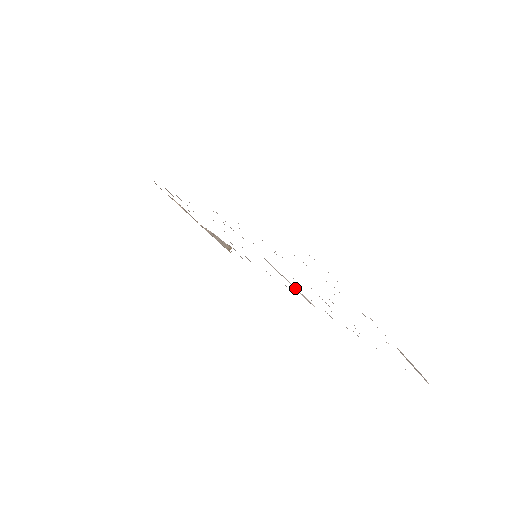
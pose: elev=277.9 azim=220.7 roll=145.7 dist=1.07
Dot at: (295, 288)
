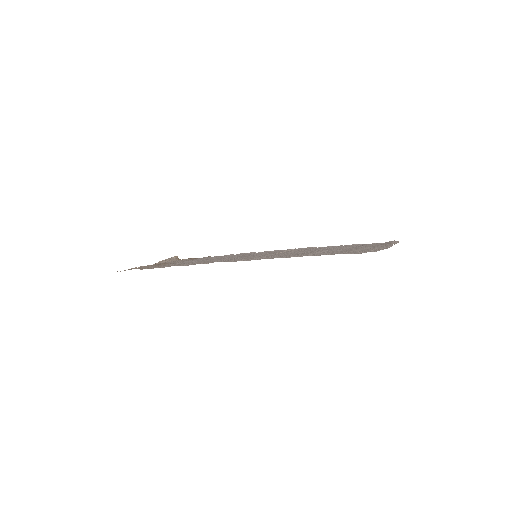
Dot at: (287, 251)
